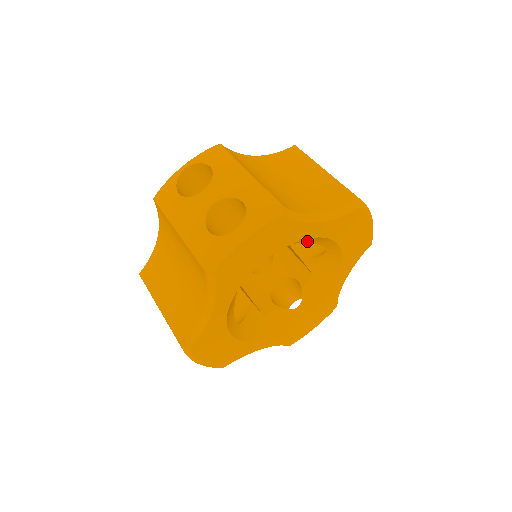
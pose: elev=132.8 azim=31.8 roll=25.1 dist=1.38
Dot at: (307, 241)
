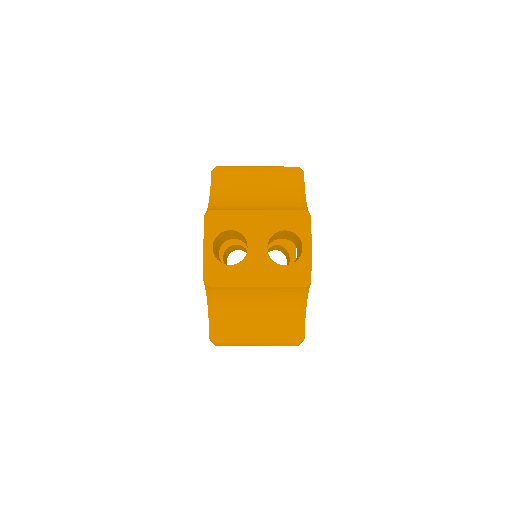
Dot at: occluded
